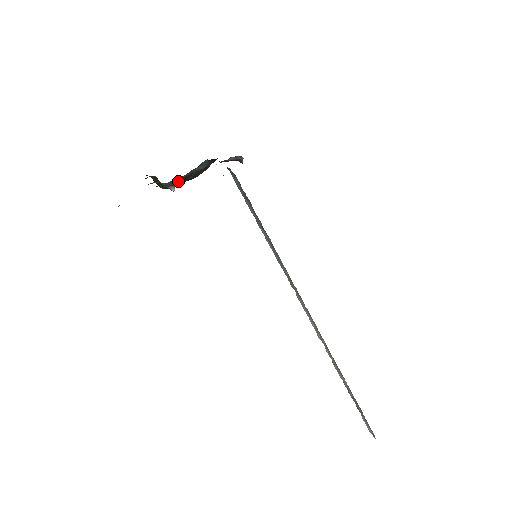
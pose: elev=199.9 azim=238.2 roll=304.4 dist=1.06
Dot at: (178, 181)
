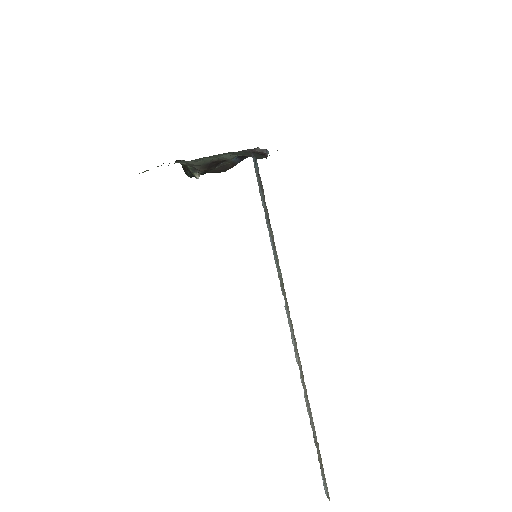
Dot at: (204, 165)
